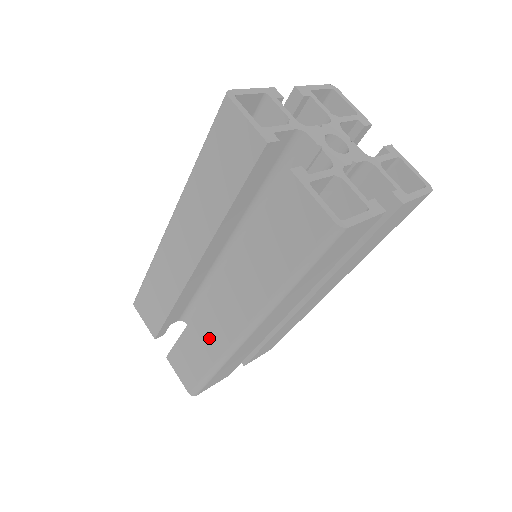
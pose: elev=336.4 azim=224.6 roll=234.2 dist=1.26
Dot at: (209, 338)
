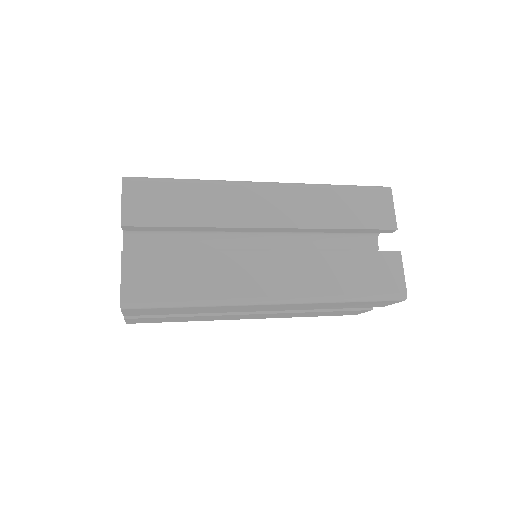
Dot at: (225, 278)
